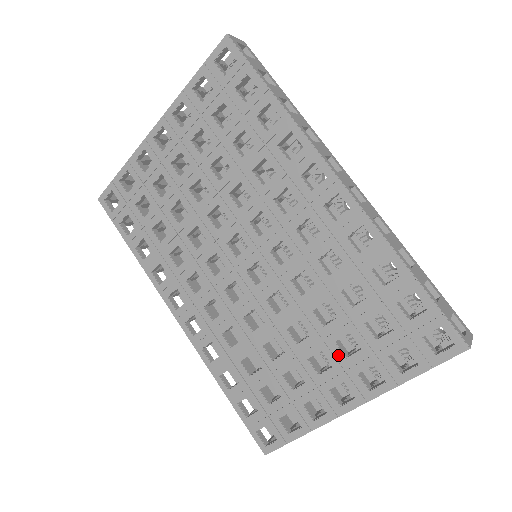
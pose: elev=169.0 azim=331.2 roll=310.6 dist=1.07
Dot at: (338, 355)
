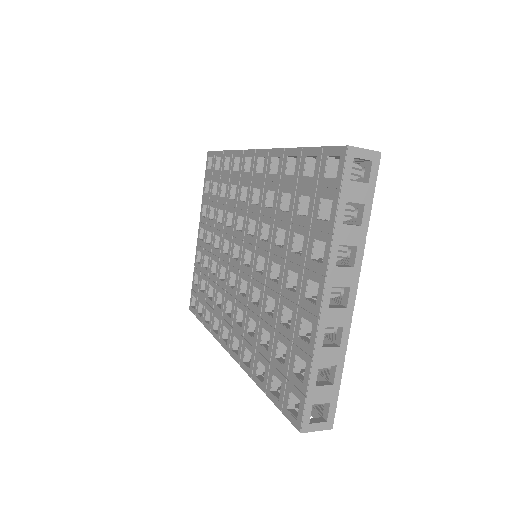
Dot at: (297, 260)
